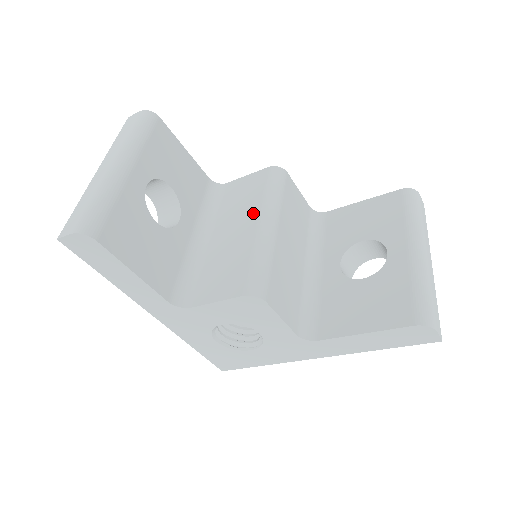
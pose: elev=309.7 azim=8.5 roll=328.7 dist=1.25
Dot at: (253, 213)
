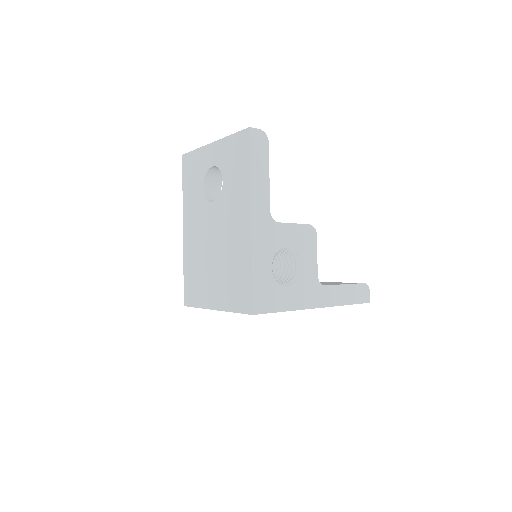
Dot at: occluded
